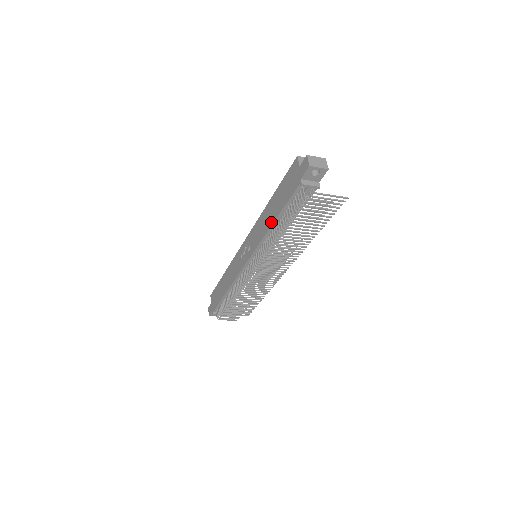
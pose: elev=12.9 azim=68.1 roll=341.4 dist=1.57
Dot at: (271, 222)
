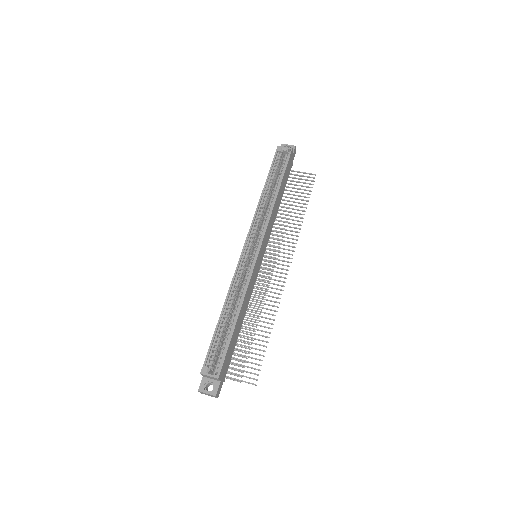
Dot at: occluded
